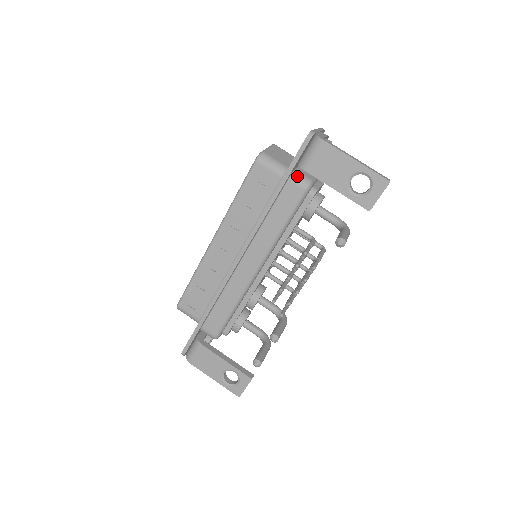
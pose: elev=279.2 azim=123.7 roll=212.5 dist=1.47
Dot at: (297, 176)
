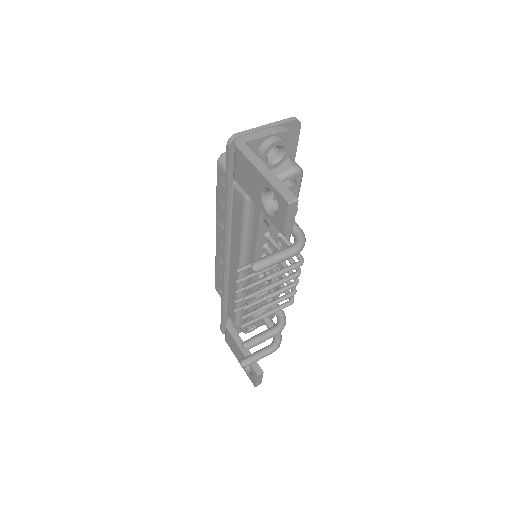
Dot at: occluded
